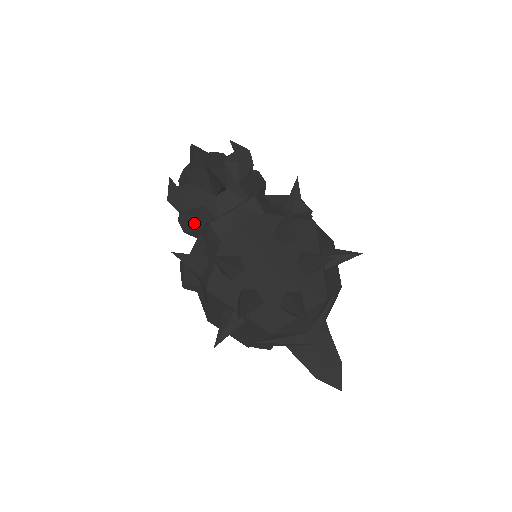
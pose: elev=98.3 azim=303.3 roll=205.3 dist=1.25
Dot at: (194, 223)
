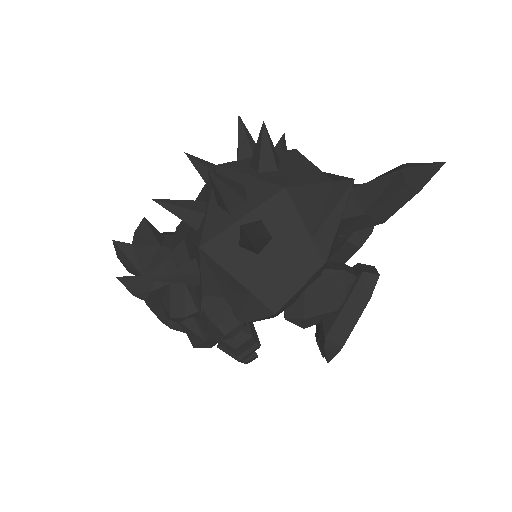
Dot at: (176, 291)
